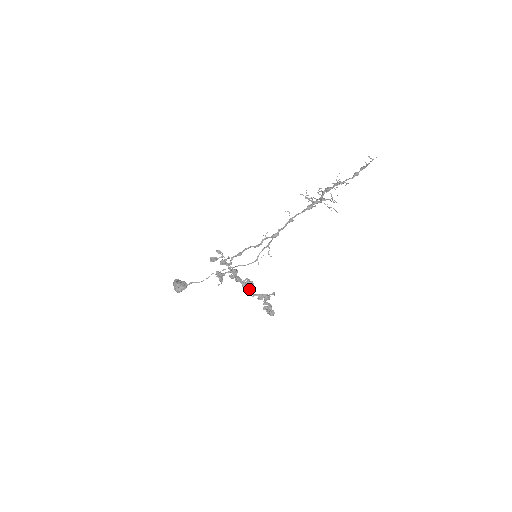
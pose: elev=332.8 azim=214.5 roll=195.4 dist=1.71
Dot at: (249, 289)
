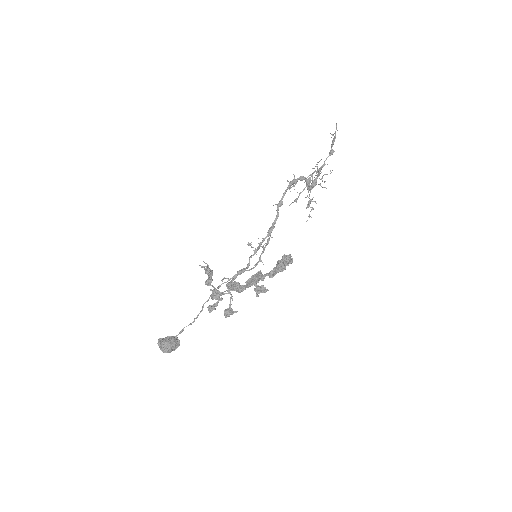
Dot at: (254, 276)
